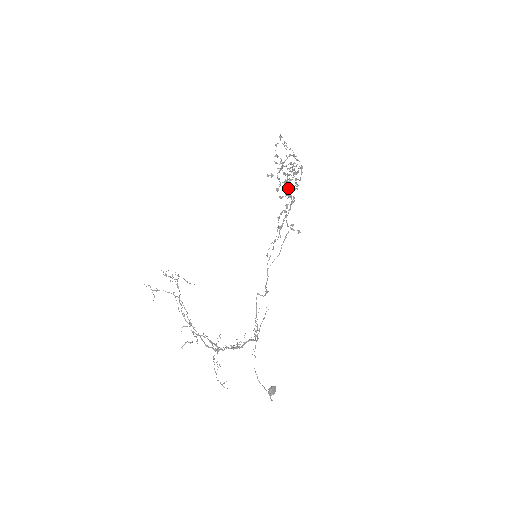
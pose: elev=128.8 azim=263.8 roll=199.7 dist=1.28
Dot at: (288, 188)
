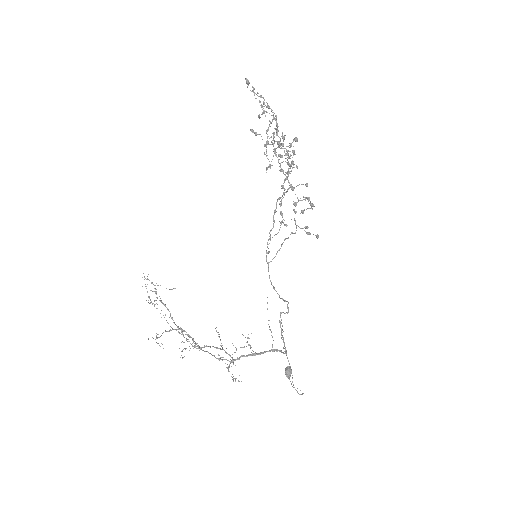
Dot at: (280, 166)
